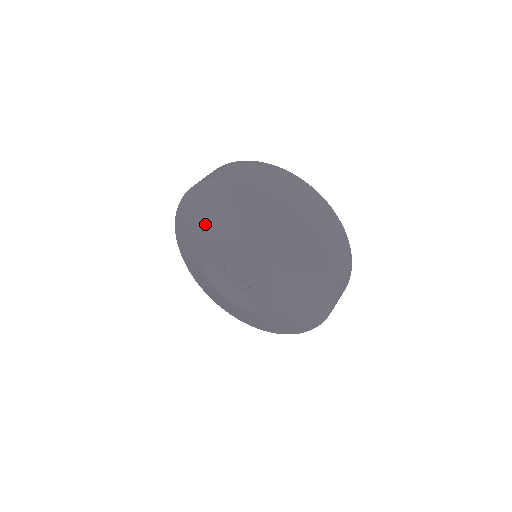
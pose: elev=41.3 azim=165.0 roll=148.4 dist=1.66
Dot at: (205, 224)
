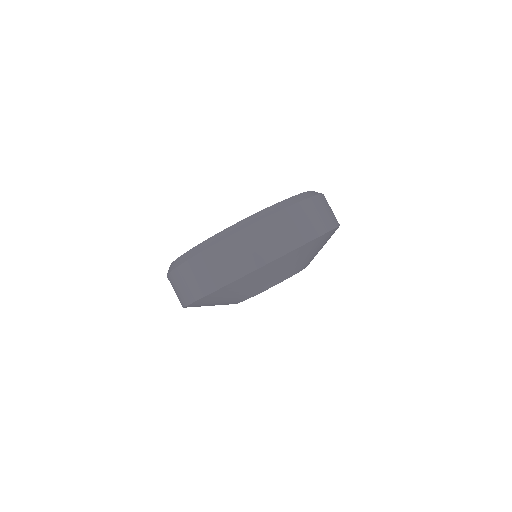
Dot at: occluded
